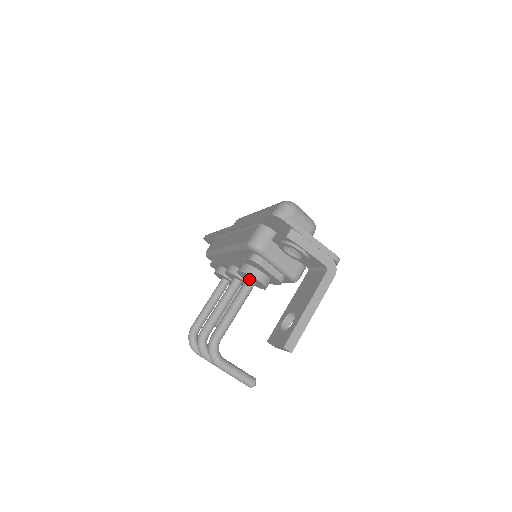
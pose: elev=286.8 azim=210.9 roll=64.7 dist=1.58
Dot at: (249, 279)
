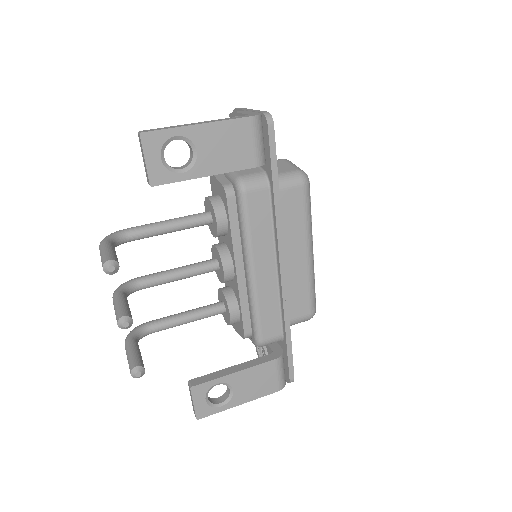
Dot at: (207, 212)
